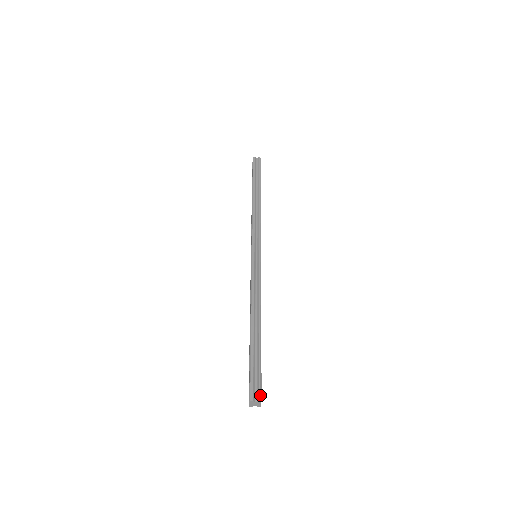
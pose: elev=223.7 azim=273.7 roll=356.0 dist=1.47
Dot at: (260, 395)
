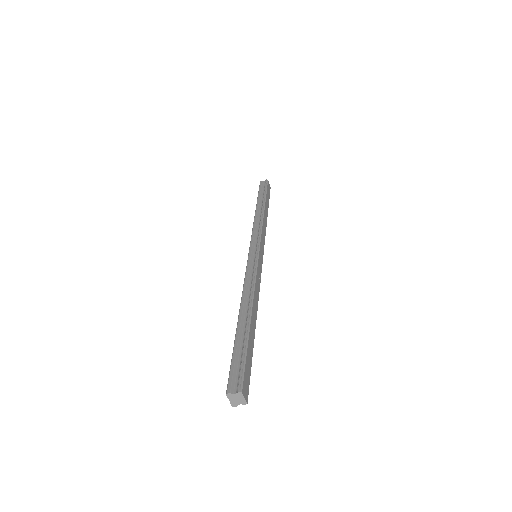
Dot at: (240, 385)
